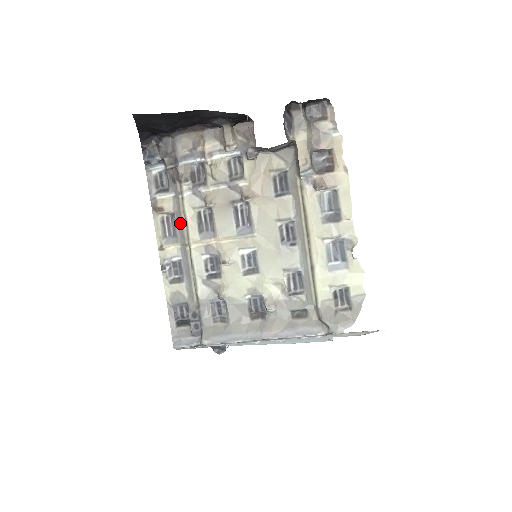
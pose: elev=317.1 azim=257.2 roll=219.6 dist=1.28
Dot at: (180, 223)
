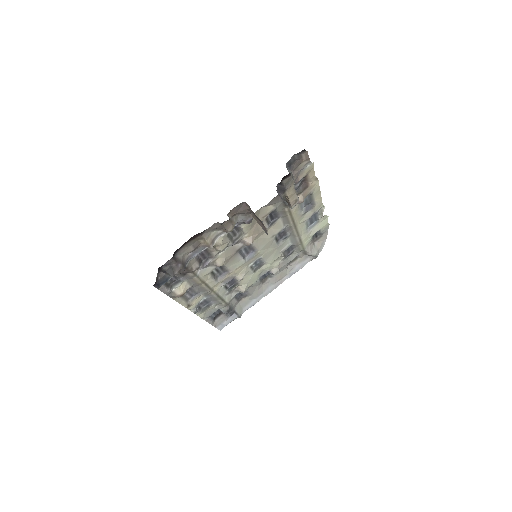
Dot at: (199, 287)
